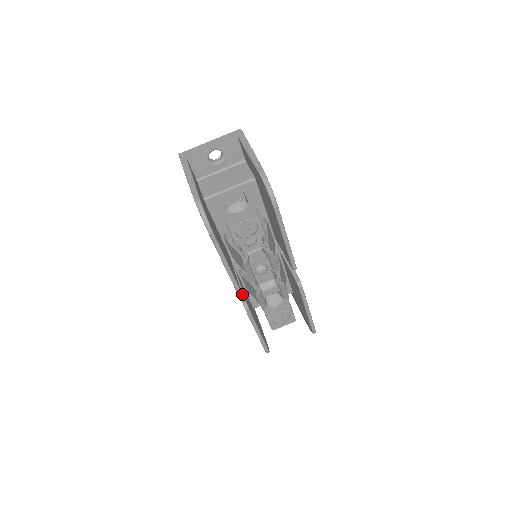
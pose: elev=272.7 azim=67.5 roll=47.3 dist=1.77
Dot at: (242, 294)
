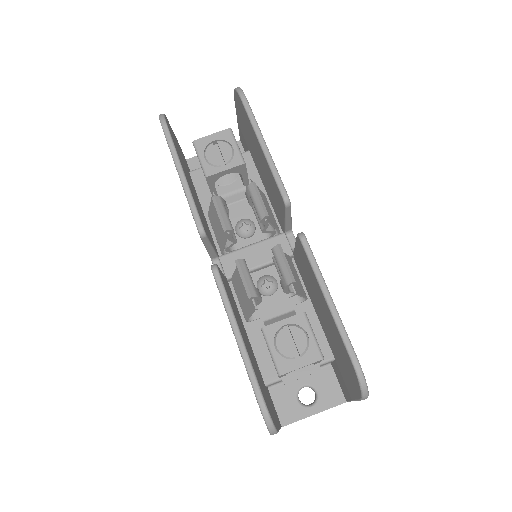
Dot at: occluded
